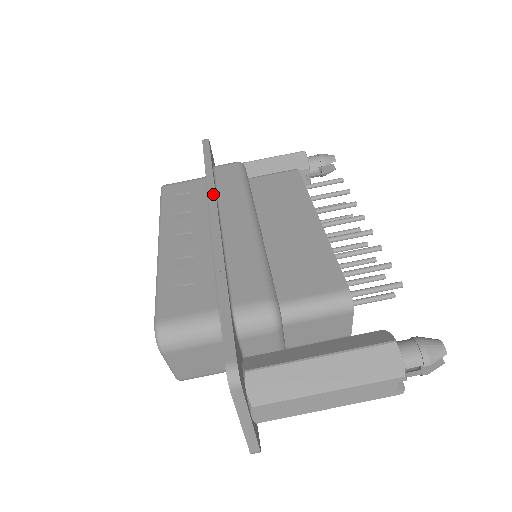
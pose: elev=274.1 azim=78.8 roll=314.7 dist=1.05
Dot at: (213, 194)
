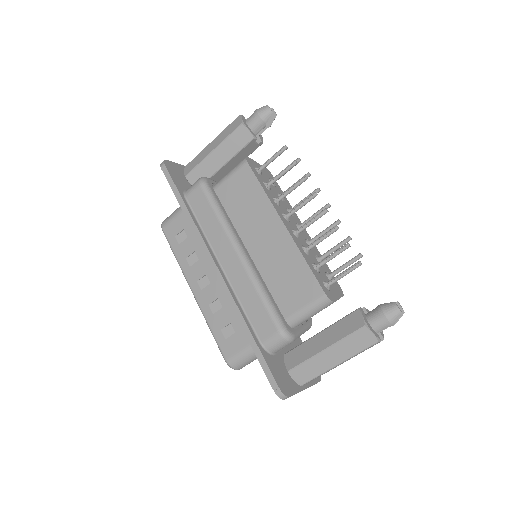
Dot at: (202, 241)
